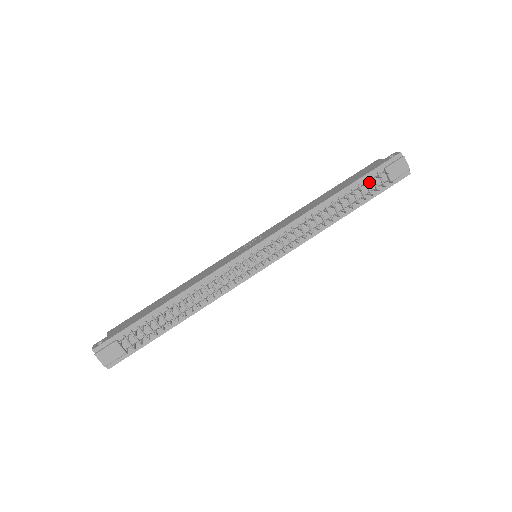
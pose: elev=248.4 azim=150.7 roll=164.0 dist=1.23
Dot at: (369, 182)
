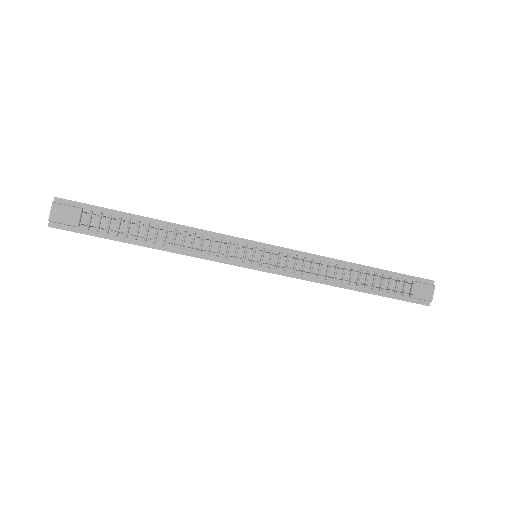
Dot at: (393, 281)
